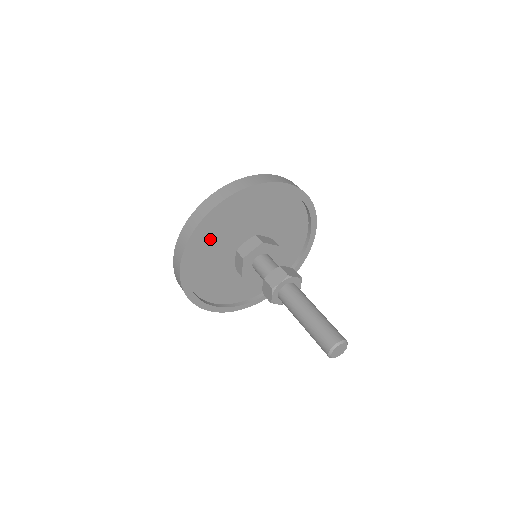
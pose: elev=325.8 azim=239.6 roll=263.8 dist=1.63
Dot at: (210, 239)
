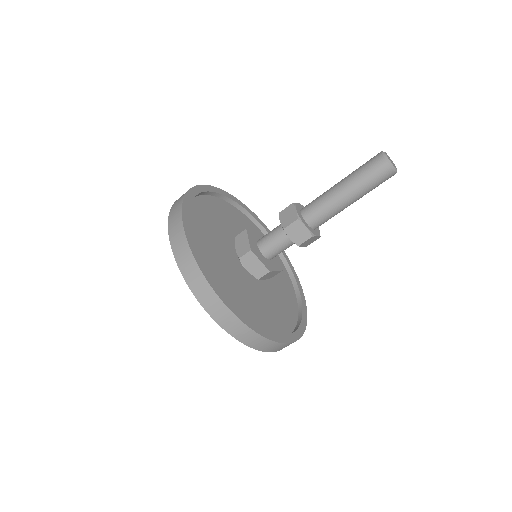
Dot at: (210, 262)
